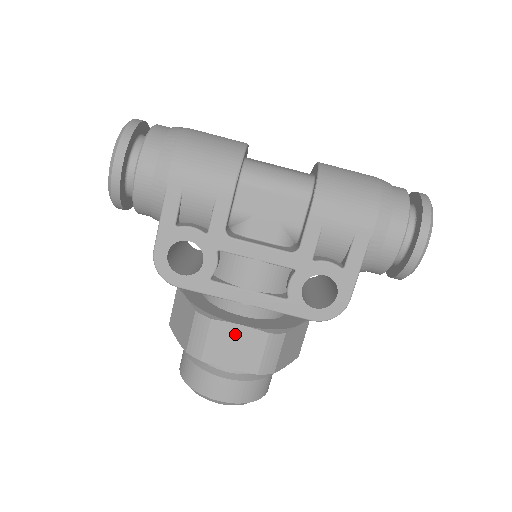
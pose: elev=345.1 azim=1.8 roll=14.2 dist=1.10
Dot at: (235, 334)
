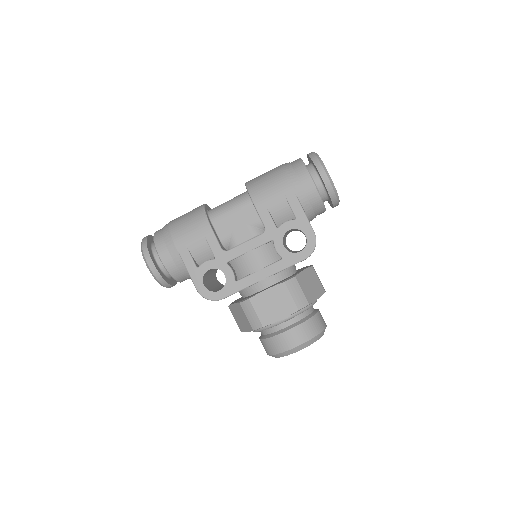
Dot at: (268, 297)
